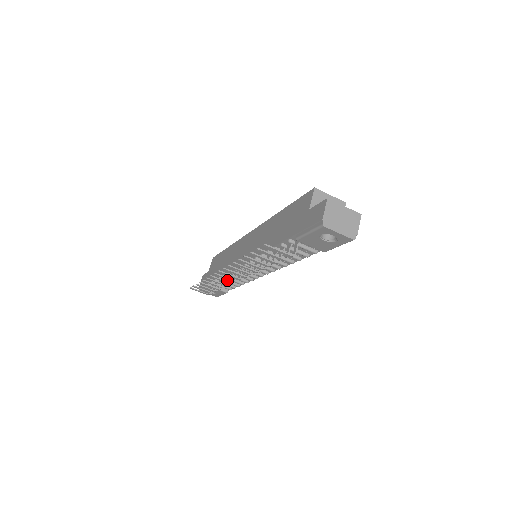
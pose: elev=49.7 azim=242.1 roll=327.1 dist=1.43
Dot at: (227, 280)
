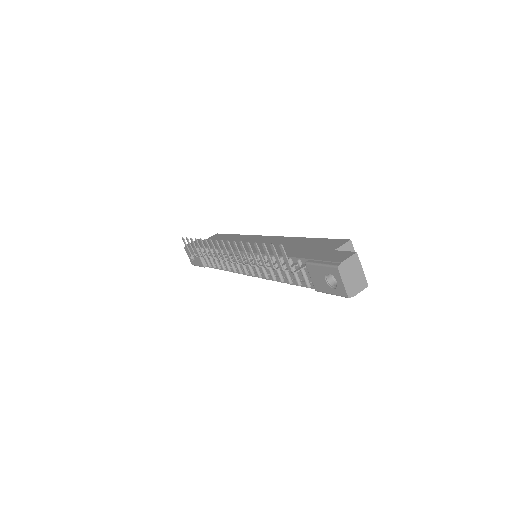
Dot at: occluded
